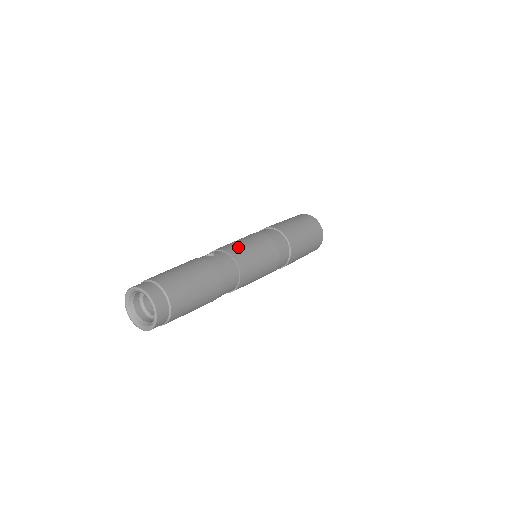
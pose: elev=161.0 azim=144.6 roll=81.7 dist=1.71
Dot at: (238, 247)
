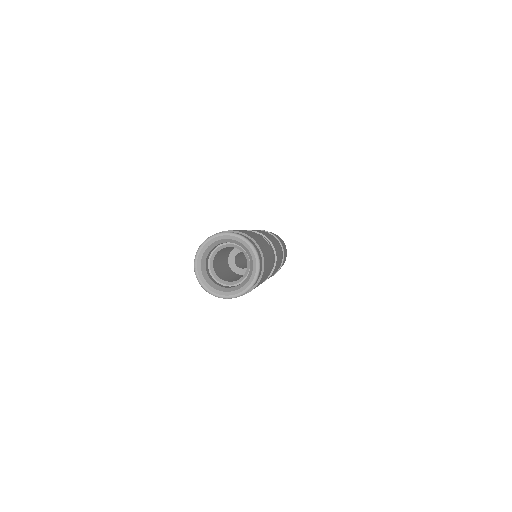
Dot at: (277, 249)
